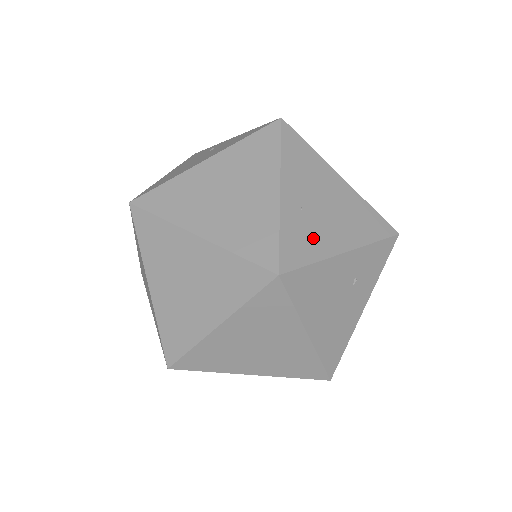
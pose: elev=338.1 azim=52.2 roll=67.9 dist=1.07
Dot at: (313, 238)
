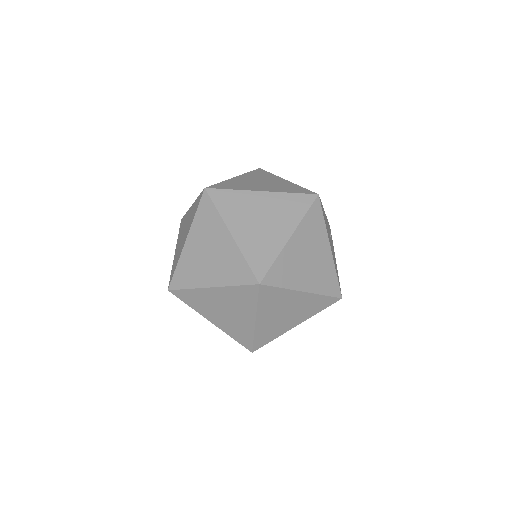
Dot at: occluded
